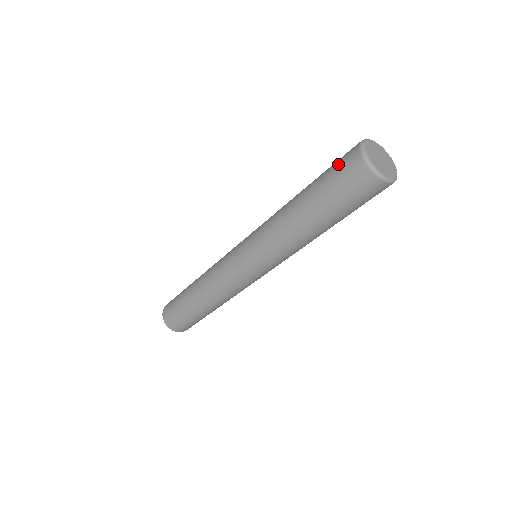
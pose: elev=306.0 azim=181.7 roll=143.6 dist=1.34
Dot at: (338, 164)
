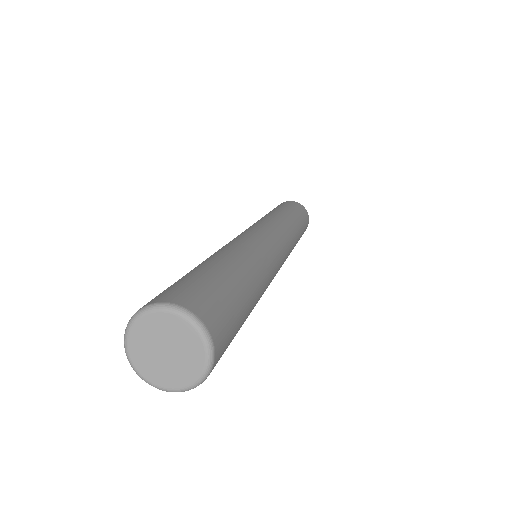
Dot at: occluded
